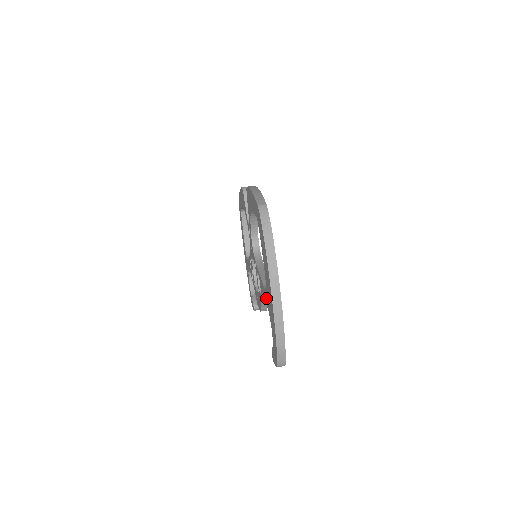
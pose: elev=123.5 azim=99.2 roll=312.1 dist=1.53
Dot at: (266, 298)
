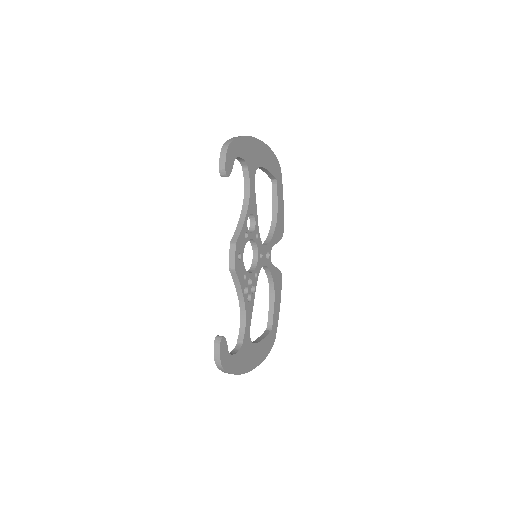
Dot at: occluded
